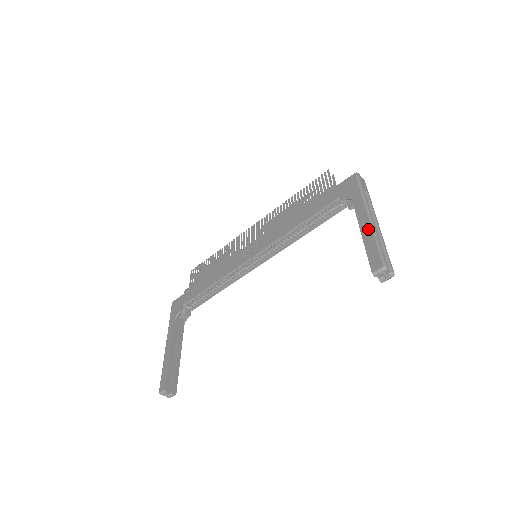
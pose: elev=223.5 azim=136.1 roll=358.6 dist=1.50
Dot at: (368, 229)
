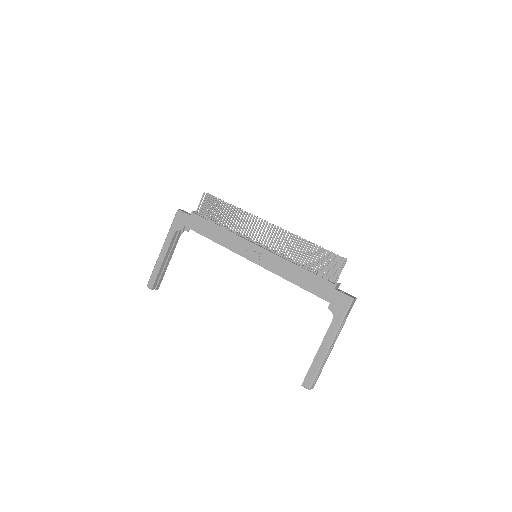
Dot at: (322, 356)
